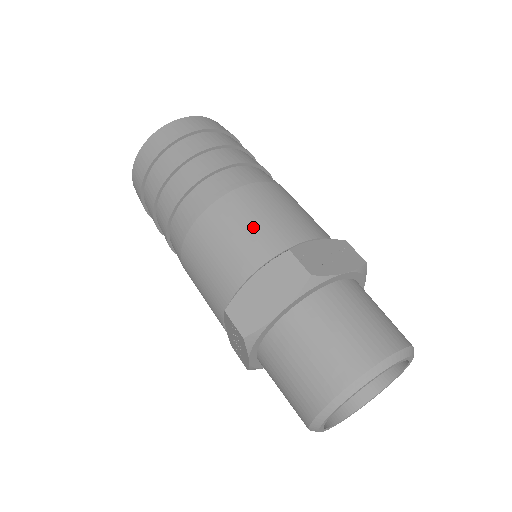
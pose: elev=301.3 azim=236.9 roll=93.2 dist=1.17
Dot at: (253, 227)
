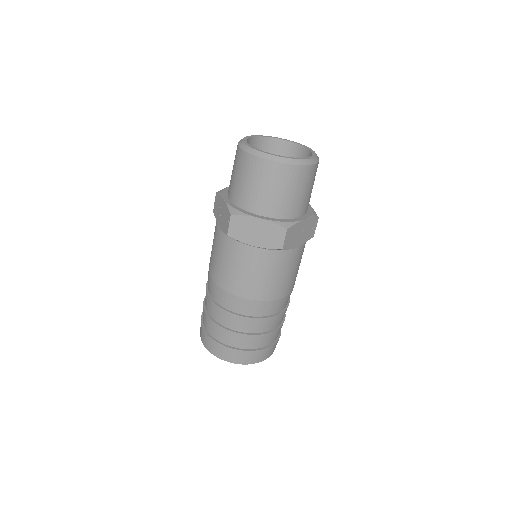
Dot at: occluded
